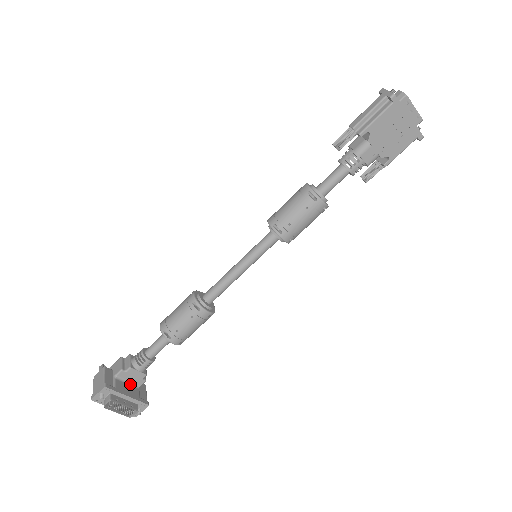
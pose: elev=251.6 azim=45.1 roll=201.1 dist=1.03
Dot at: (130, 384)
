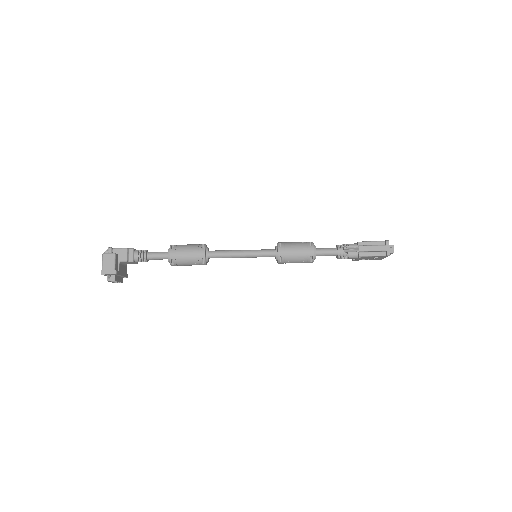
Dot at: (124, 264)
